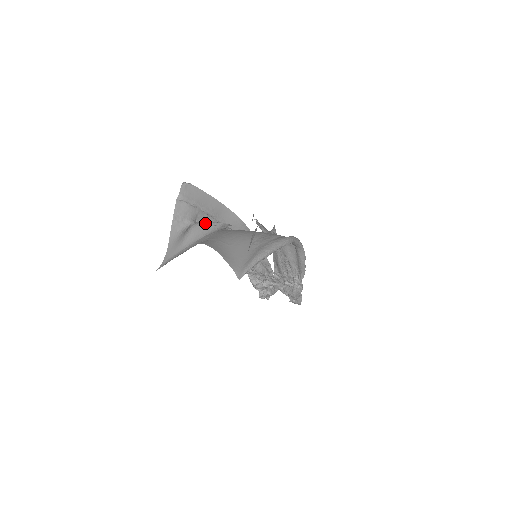
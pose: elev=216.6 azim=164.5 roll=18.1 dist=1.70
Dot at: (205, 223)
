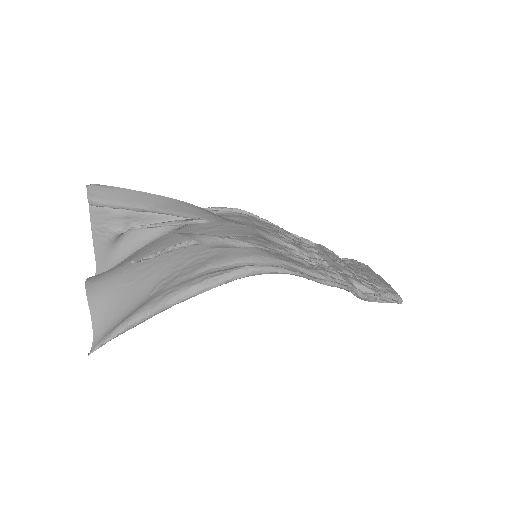
Dot at: (147, 225)
